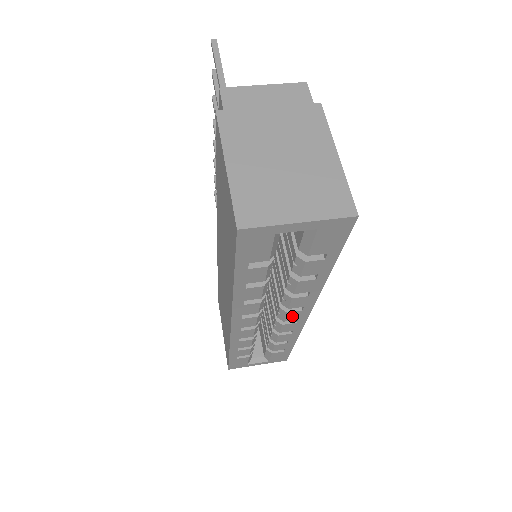
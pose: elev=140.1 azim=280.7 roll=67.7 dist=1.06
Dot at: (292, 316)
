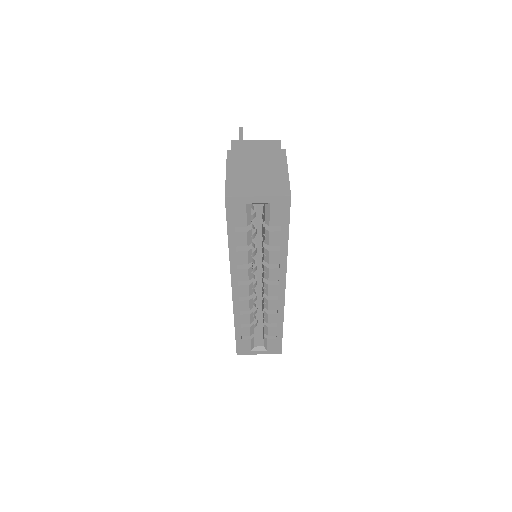
Dot at: (273, 290)
